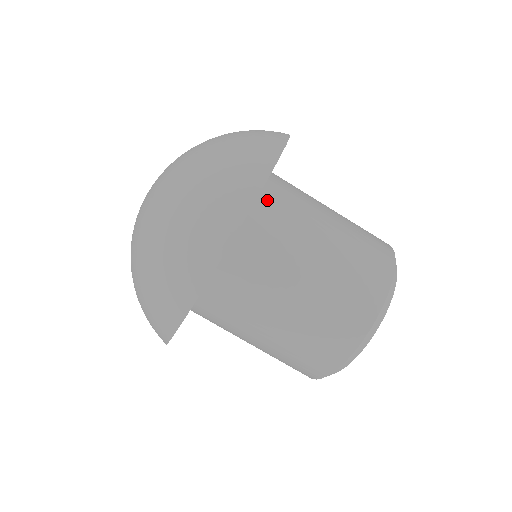
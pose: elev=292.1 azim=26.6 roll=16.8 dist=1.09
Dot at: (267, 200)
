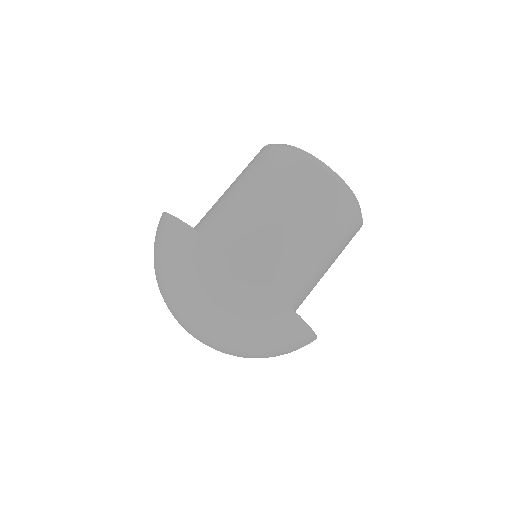
Dot at: (196, 228)
